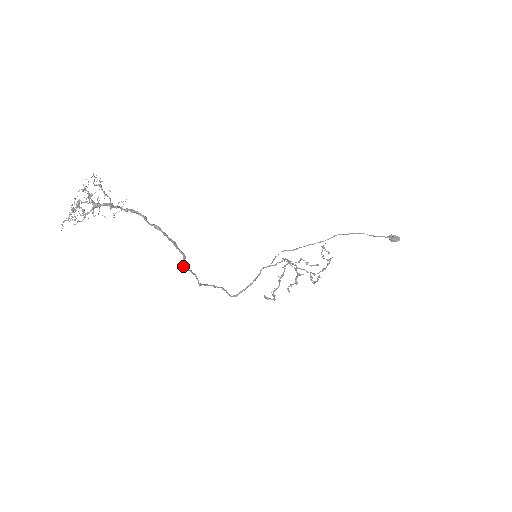
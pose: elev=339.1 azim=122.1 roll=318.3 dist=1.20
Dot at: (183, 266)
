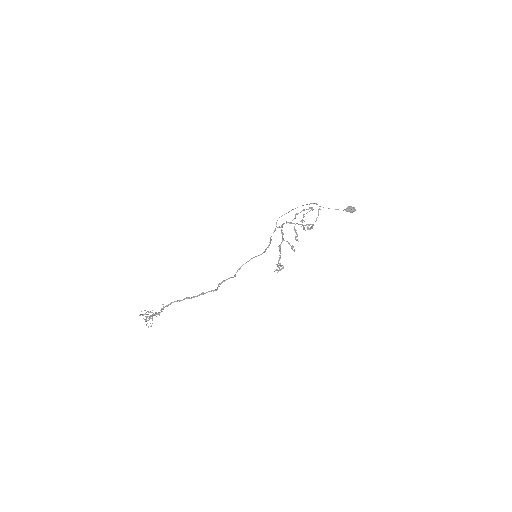
Dot at: (216, 289)
